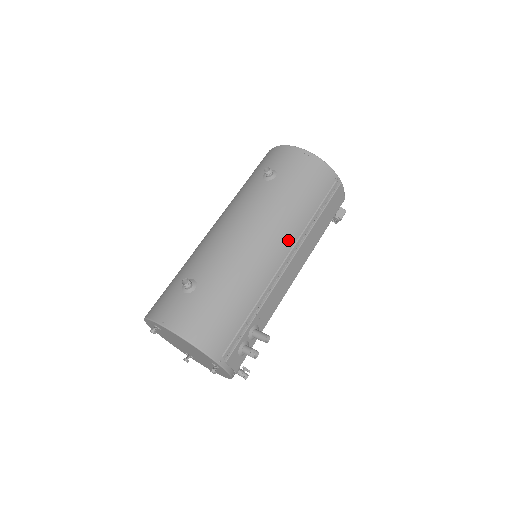
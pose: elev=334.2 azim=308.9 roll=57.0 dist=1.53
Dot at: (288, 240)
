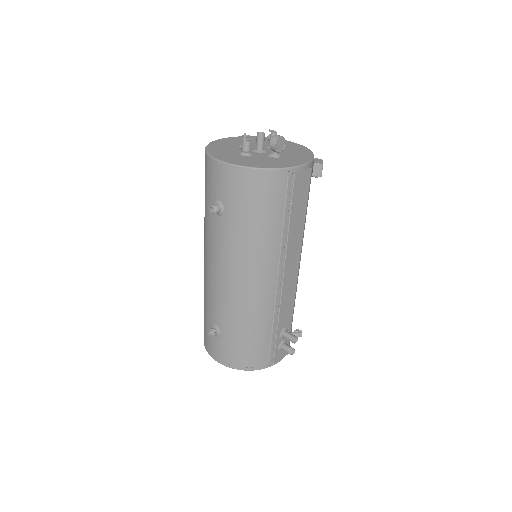
Dot at: (270, 265)
